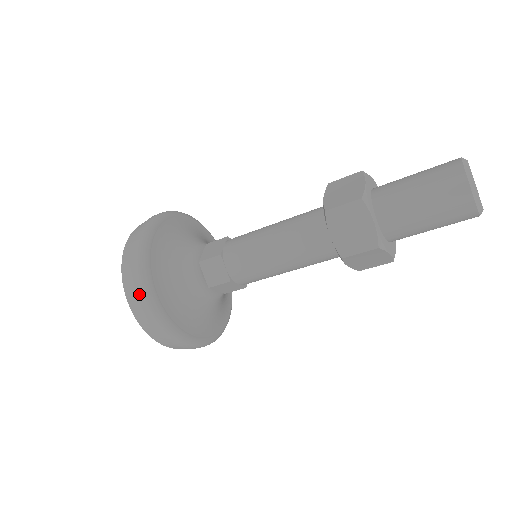
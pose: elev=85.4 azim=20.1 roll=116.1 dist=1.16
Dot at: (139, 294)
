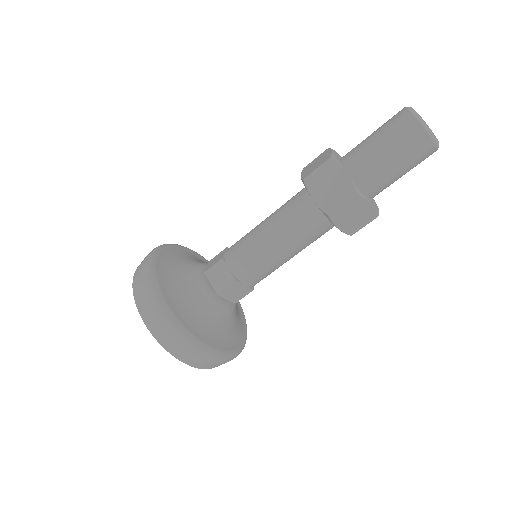
Dot at: (203, 359)
